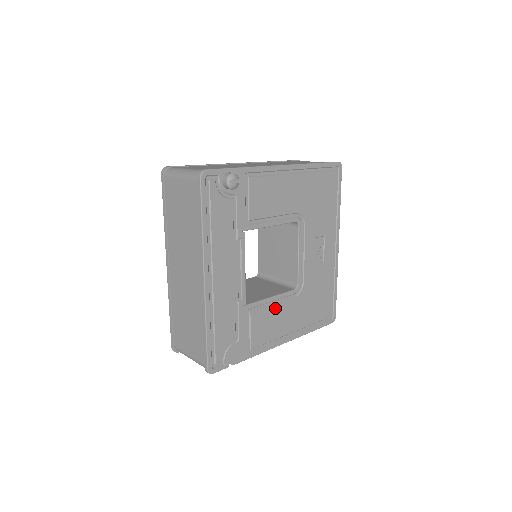
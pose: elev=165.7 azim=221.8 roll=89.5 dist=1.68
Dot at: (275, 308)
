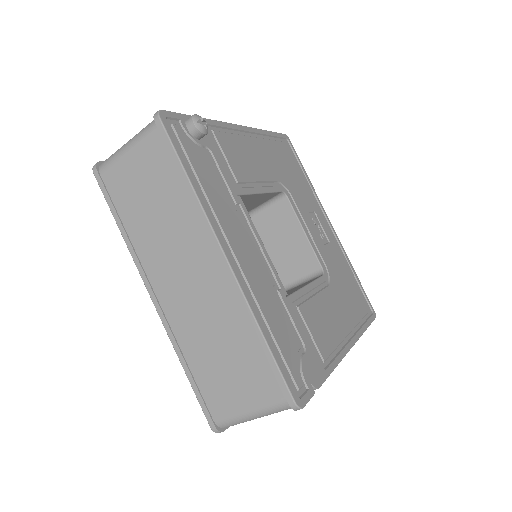
Dot at: (318, 300)
